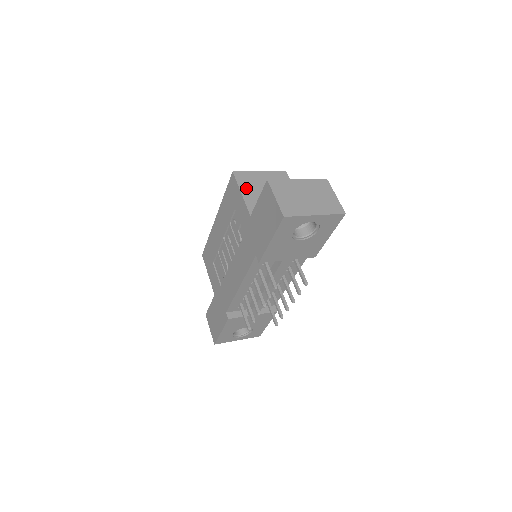
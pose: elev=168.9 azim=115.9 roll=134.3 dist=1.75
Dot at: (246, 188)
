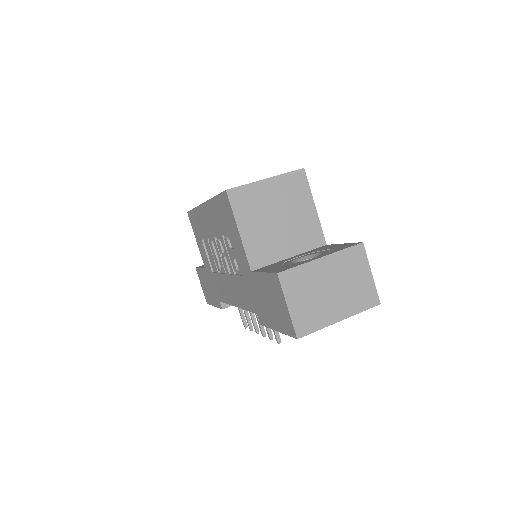
Dot at: (245, 219)
